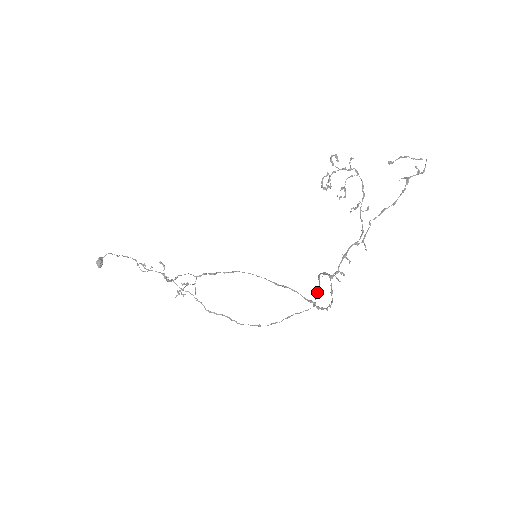
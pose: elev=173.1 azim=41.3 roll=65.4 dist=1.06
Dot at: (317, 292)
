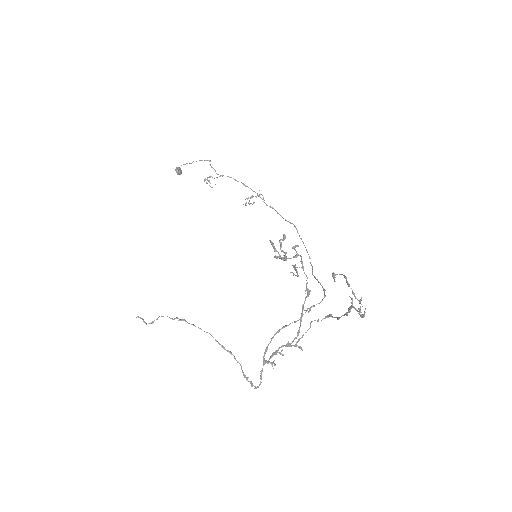
Dot at: (308, 308)
